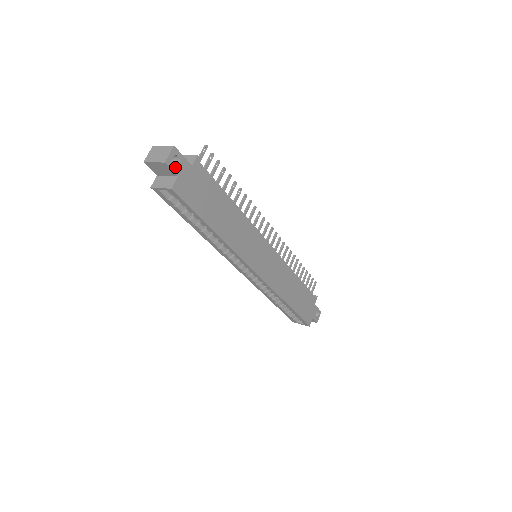
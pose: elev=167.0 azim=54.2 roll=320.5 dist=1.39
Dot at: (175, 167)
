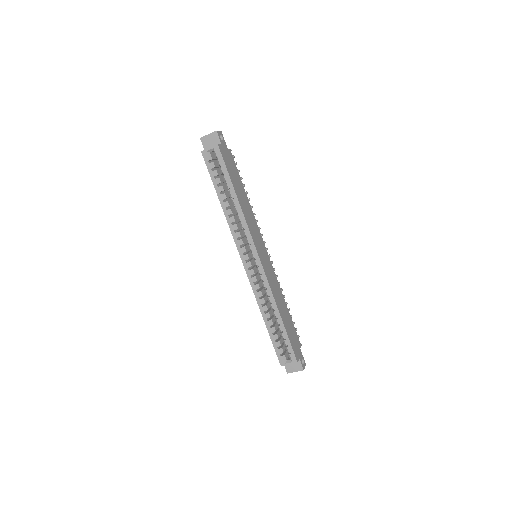
Dot at: (220, 139)
